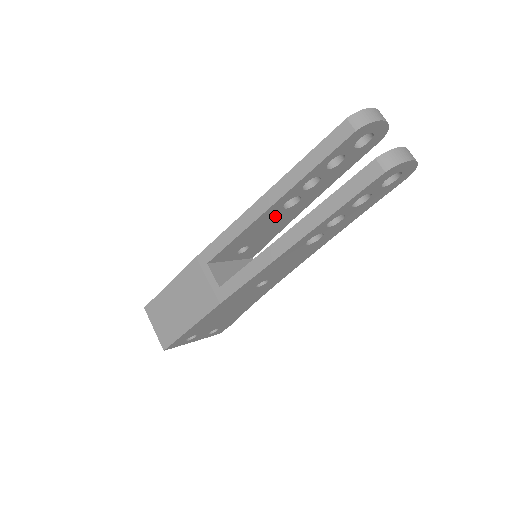
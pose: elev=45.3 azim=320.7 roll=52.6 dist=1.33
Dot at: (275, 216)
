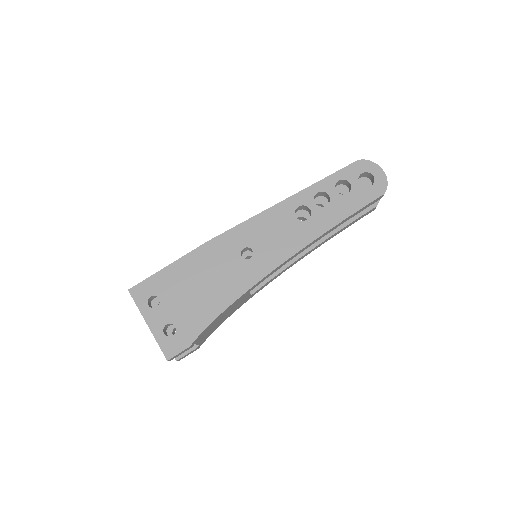
Dot at: occluded
